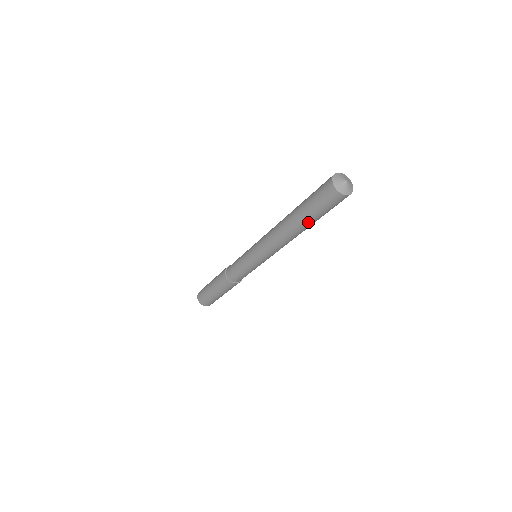
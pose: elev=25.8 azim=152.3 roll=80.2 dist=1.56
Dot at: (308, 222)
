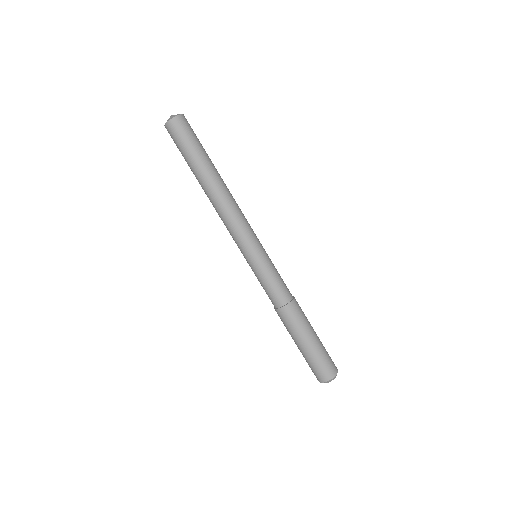
Dot at: (193, 171)
